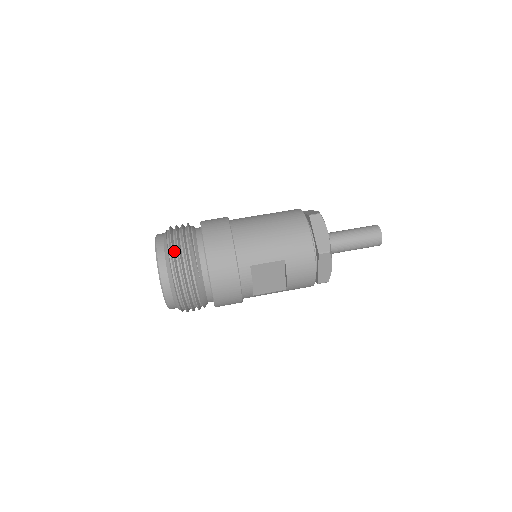
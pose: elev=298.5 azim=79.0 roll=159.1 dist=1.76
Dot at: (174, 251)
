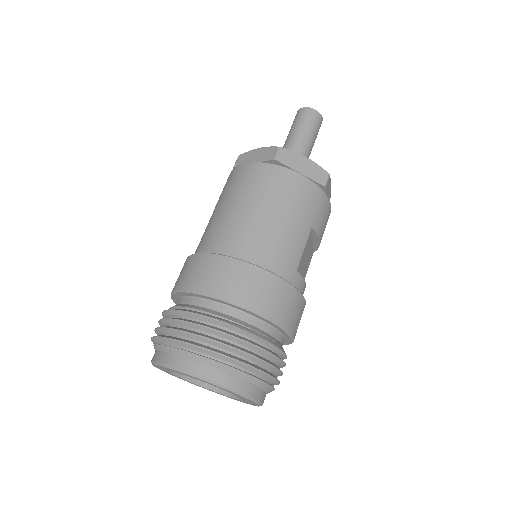
Dot at: (228, 355)
